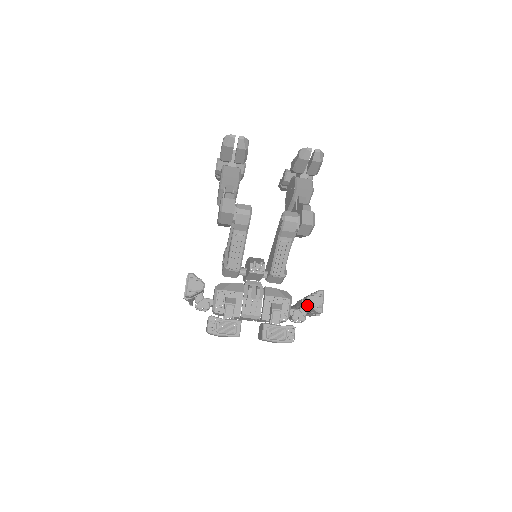
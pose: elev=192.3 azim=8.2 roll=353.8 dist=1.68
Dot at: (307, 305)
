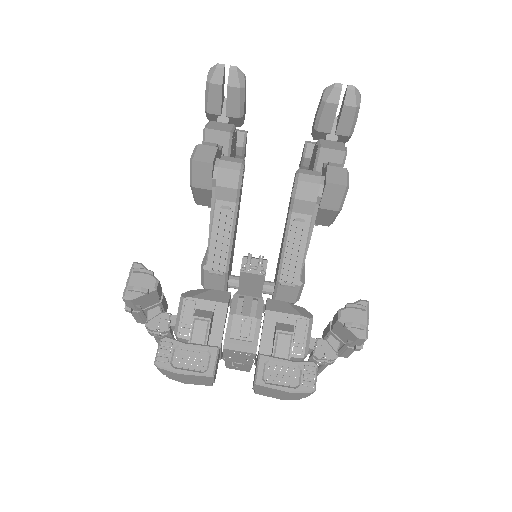
Dot at: (339, 326)
